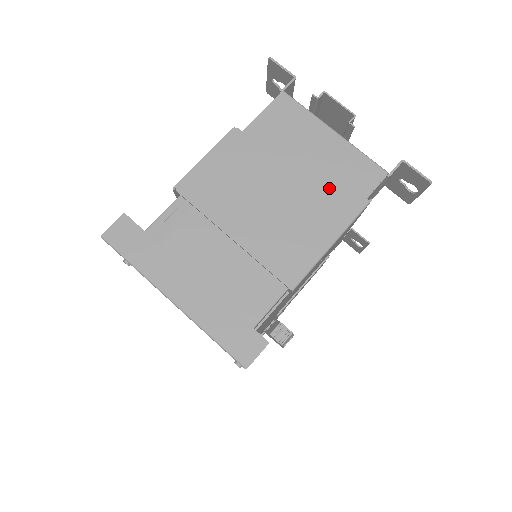
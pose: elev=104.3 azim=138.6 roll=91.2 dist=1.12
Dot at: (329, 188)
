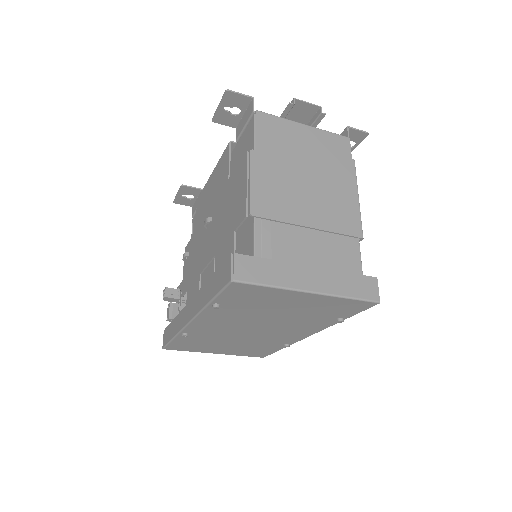
Dot at: (331, 163)
